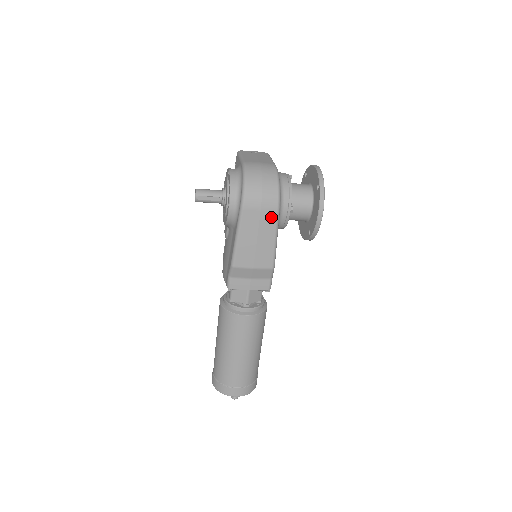
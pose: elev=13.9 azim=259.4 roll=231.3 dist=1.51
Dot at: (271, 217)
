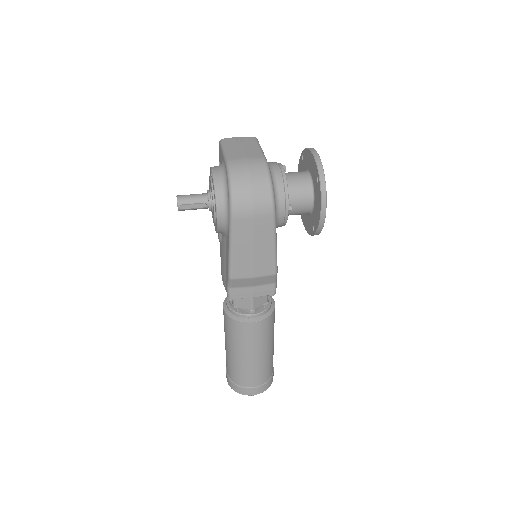
Dot at: (266, 223)
